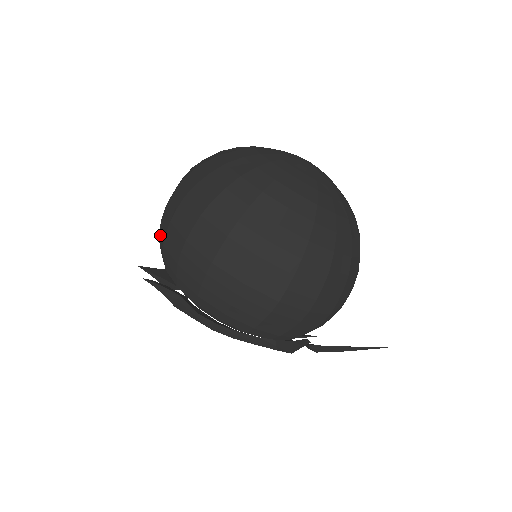
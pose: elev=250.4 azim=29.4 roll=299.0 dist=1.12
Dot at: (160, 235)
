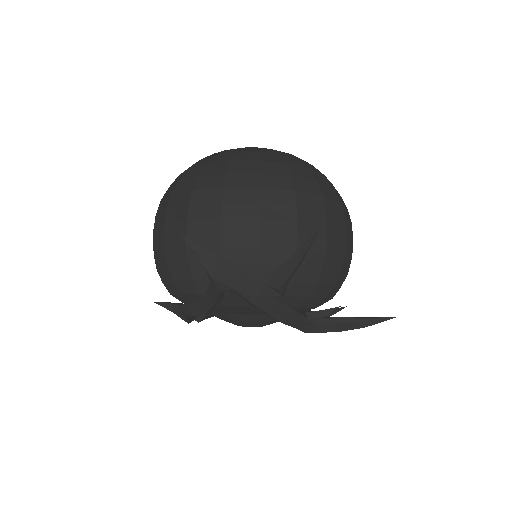
Dot at: occluded
